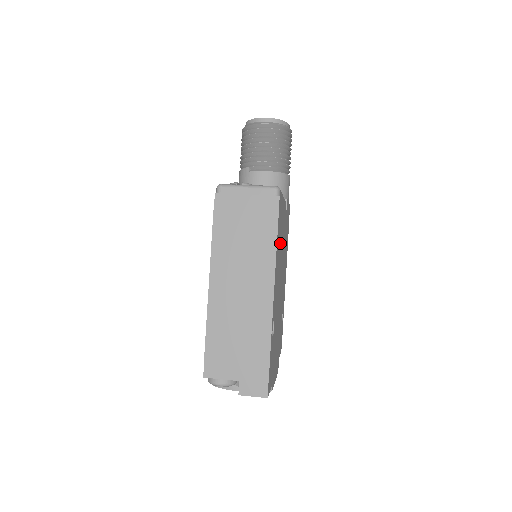
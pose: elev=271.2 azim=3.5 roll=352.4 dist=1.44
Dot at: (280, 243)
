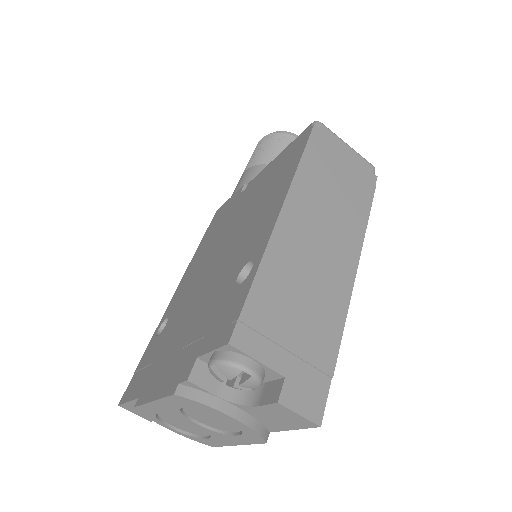
Dot at: occluded
